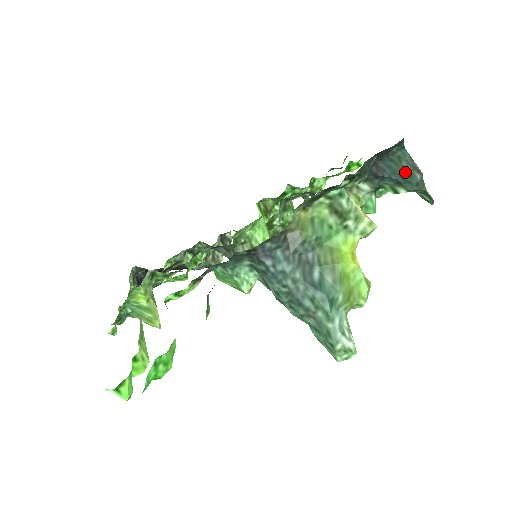
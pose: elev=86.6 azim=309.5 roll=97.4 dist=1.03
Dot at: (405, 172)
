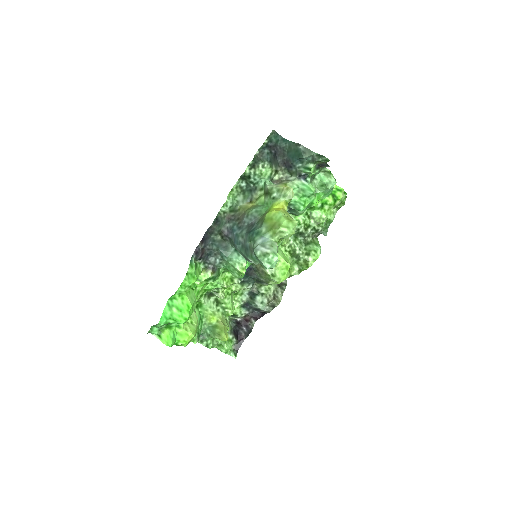
Dot at: (295, 151)
